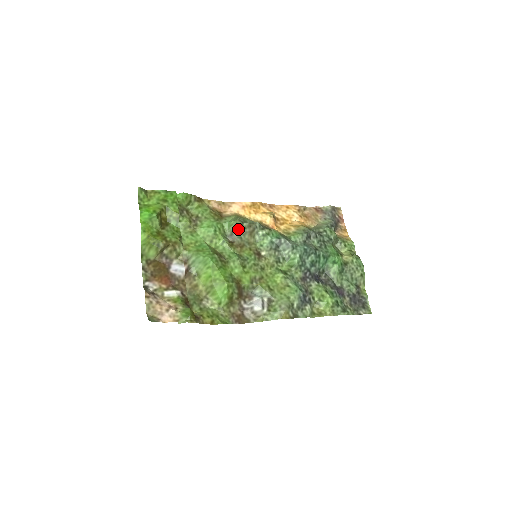
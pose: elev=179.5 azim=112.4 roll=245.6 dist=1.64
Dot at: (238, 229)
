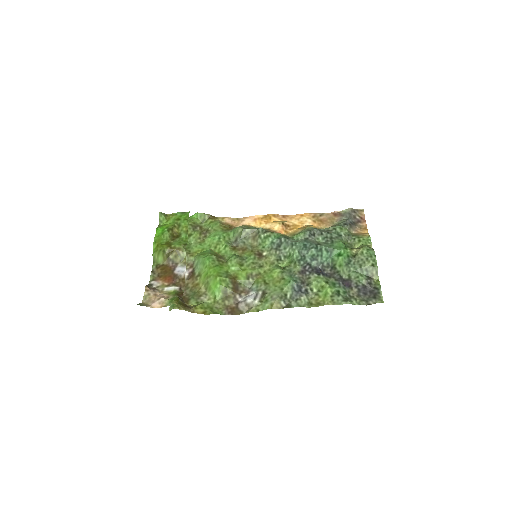
Dot at: (241, 235)
